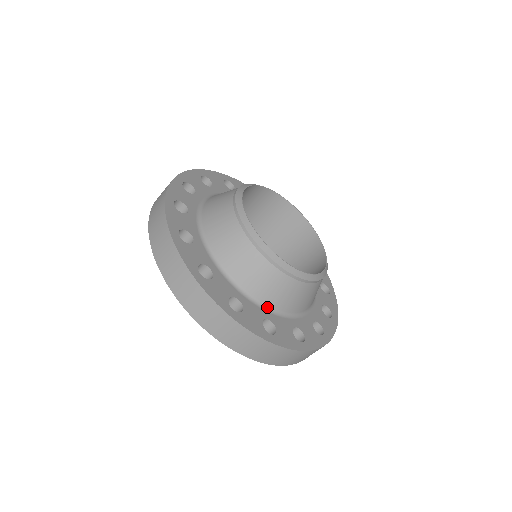
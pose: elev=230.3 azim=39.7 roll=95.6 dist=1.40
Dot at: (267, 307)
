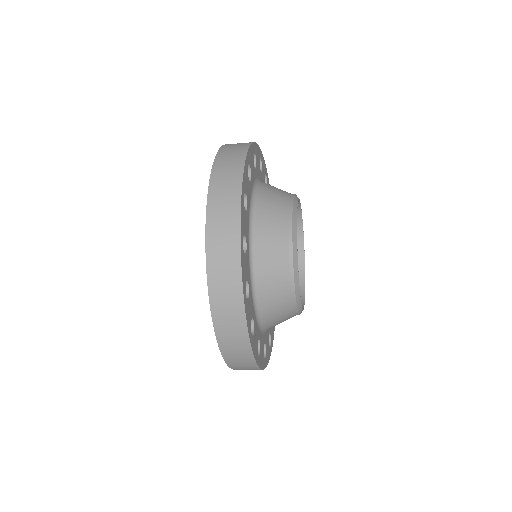
Dot at: occluded
